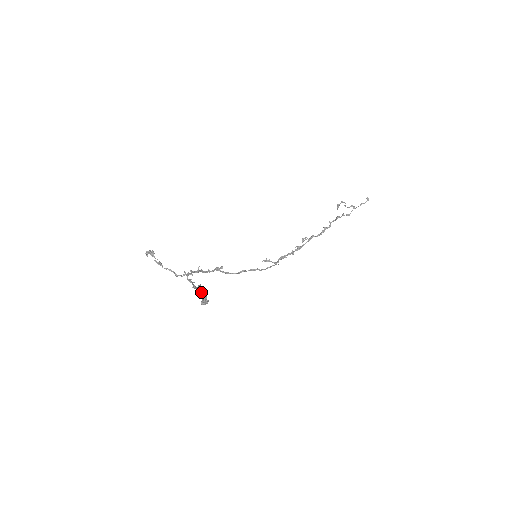
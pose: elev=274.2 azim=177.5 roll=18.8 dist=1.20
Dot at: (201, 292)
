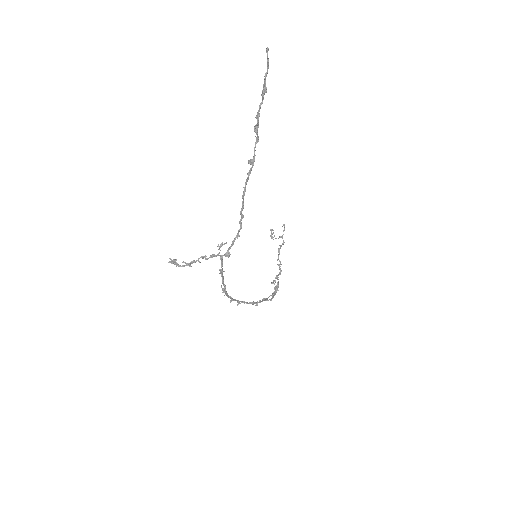
Dot at: (251, 168)
